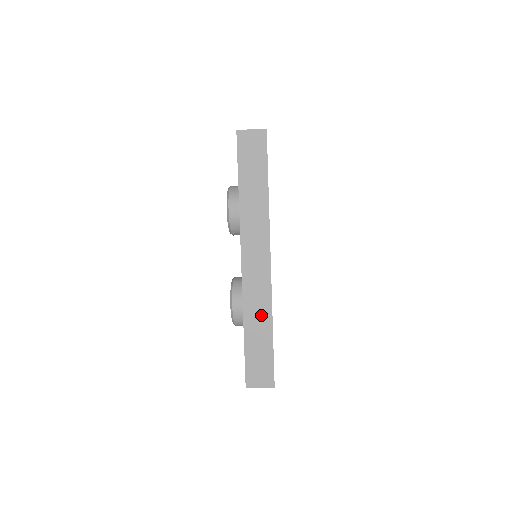
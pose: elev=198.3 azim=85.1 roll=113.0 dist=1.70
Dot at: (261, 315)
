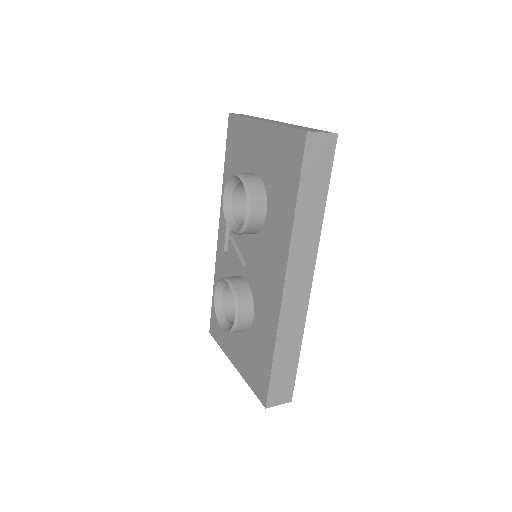
Dot at: (293, 337)
